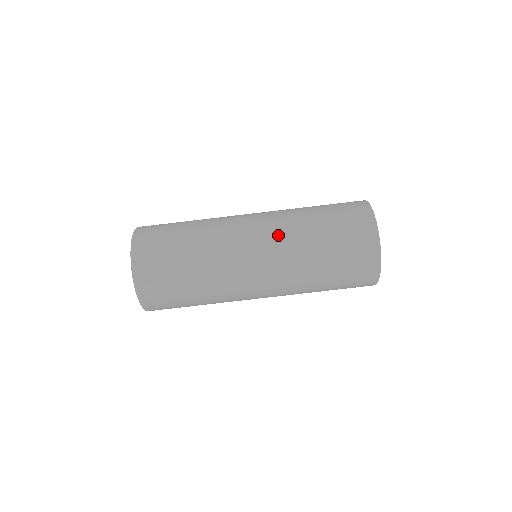
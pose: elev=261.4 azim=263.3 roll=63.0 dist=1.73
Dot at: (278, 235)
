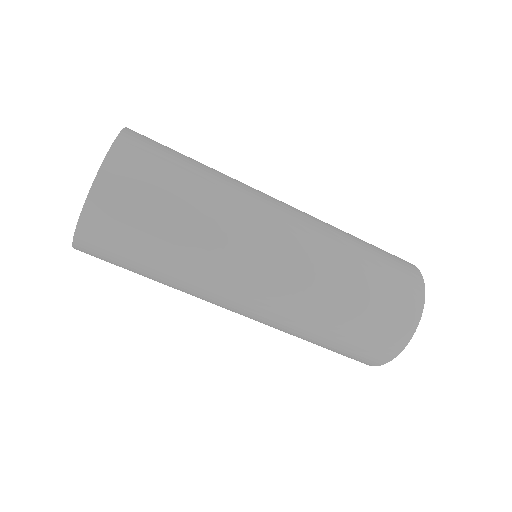
Dot at: (304, 275)
